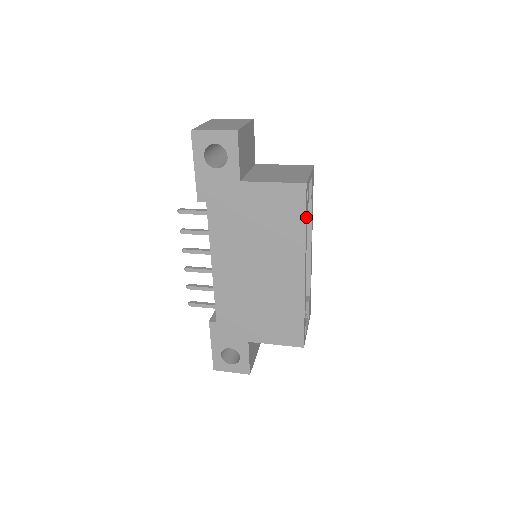
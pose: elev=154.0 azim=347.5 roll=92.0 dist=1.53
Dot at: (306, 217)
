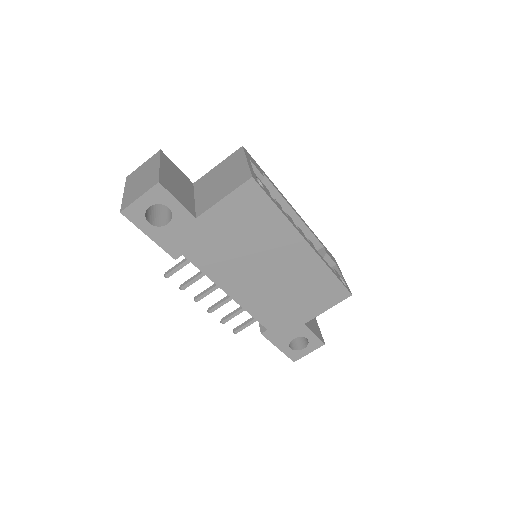
Dot at: (274, 202)
